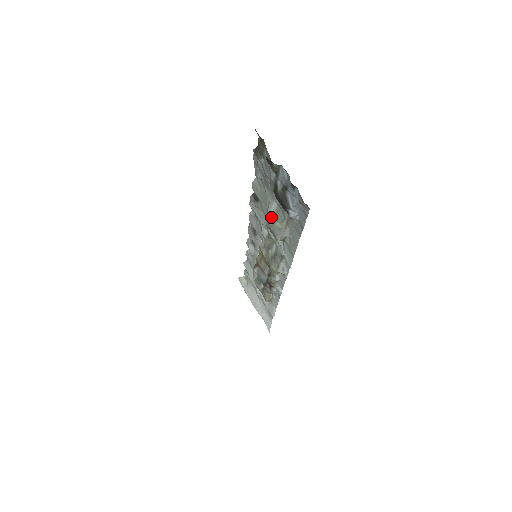
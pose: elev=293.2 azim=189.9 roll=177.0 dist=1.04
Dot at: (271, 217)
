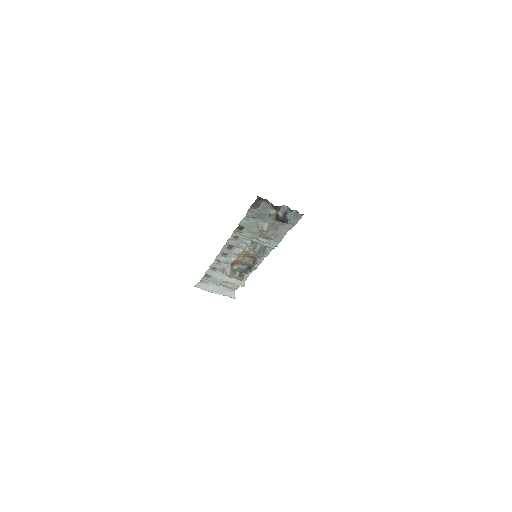
Dot at: (266, 231)
